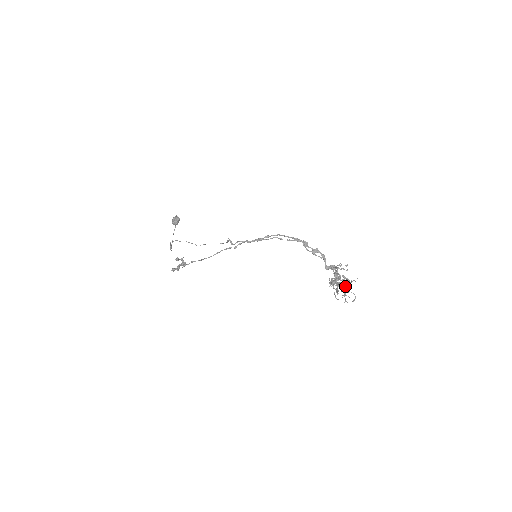
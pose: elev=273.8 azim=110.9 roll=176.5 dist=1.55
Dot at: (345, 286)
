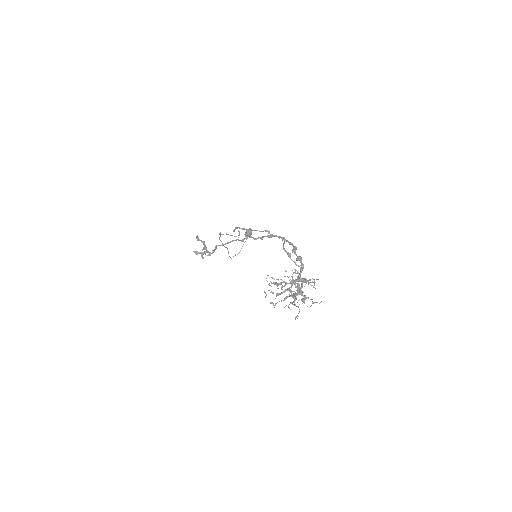
Dot at: (302, 303)
